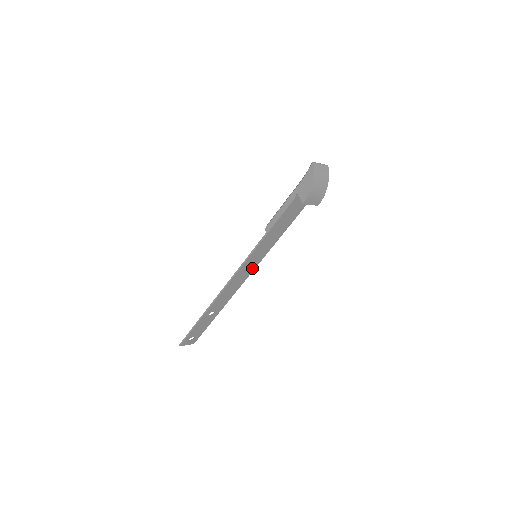
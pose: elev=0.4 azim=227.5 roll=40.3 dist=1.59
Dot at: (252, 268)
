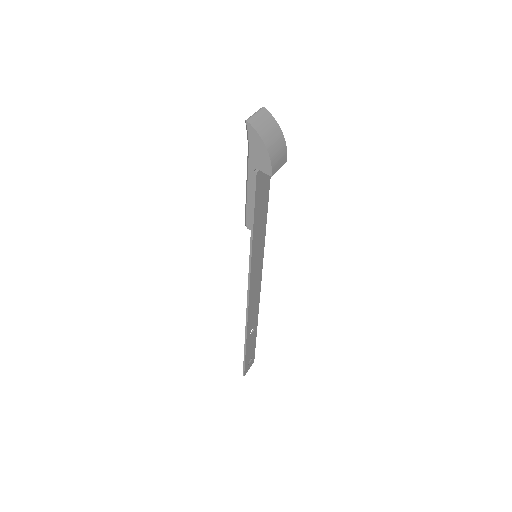
Dot at: (260, 267)
